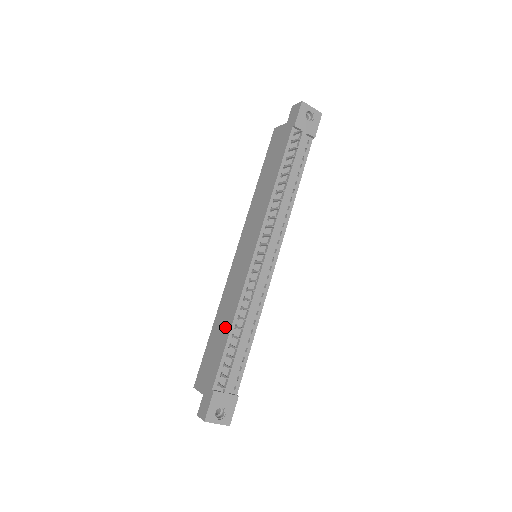
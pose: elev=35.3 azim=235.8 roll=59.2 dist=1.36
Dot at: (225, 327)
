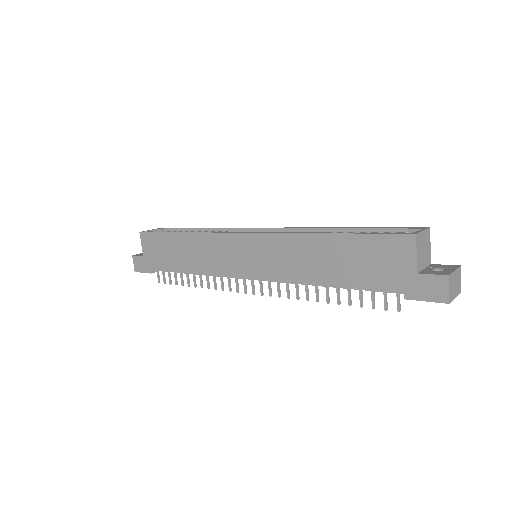
Dot at: (186, 262)
